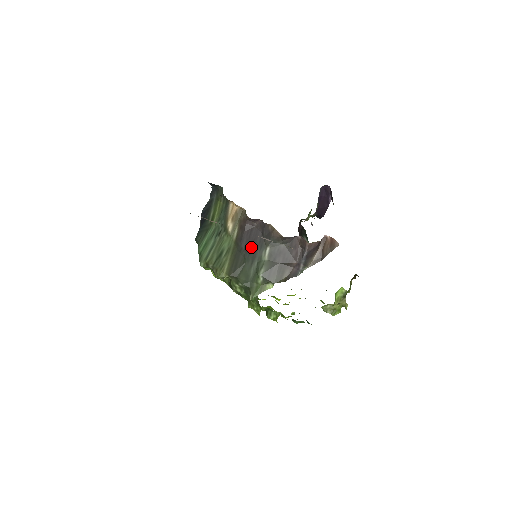
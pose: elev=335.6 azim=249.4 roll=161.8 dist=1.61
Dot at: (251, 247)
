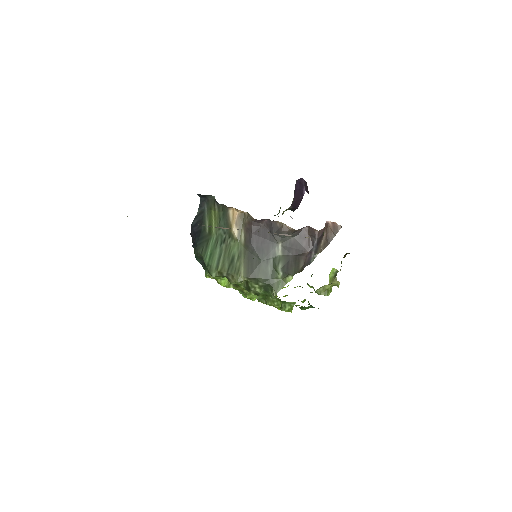
Dot at: (263, 246)
